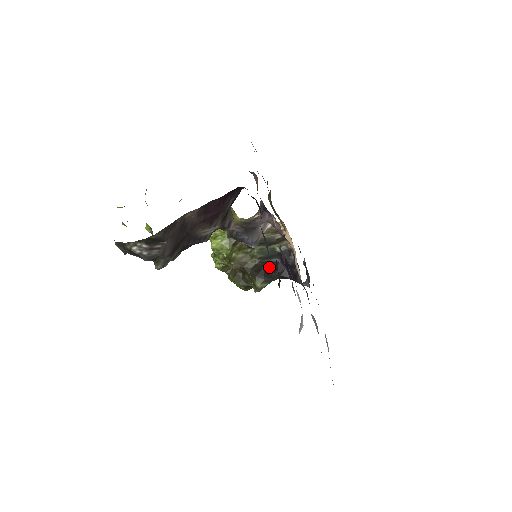
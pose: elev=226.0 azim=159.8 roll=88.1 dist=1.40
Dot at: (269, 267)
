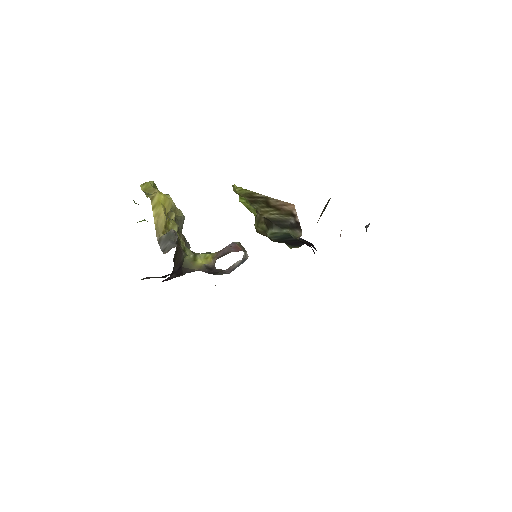
Dot at: (292, 241)
